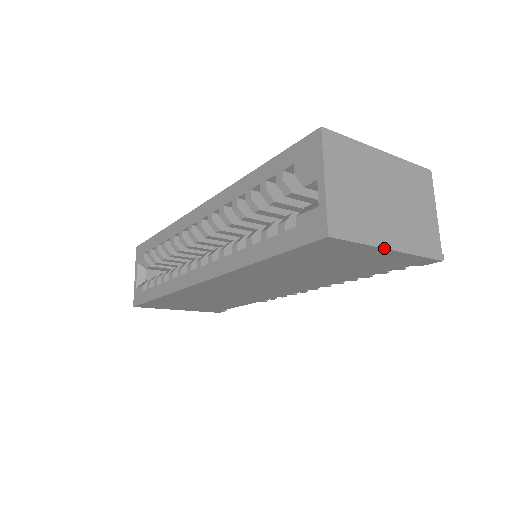
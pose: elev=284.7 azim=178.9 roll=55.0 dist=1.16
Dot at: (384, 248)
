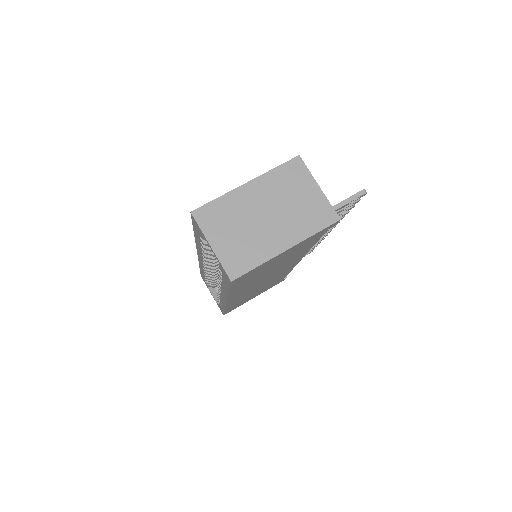
Dot at: (280, 254)
